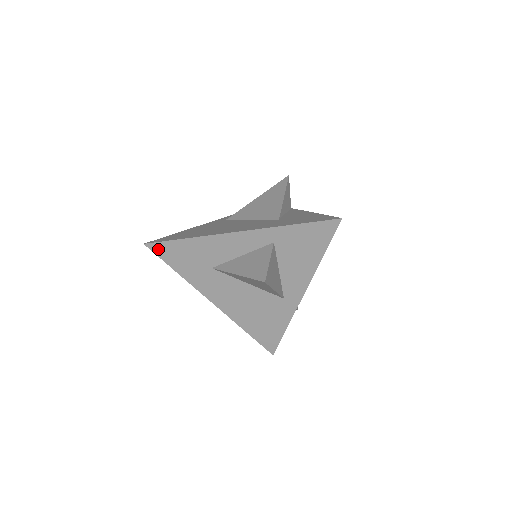
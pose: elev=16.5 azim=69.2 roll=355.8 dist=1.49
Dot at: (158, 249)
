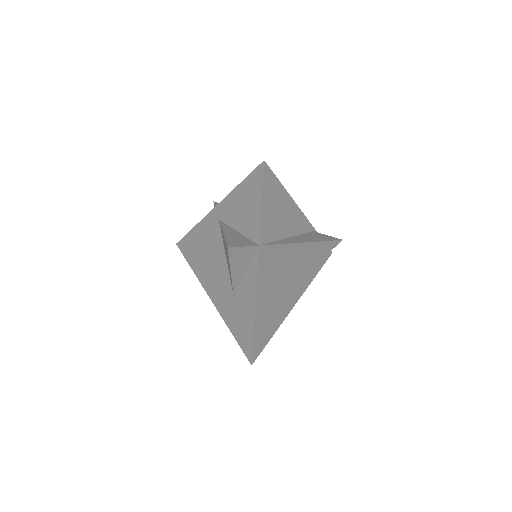
Dot at: occluded
